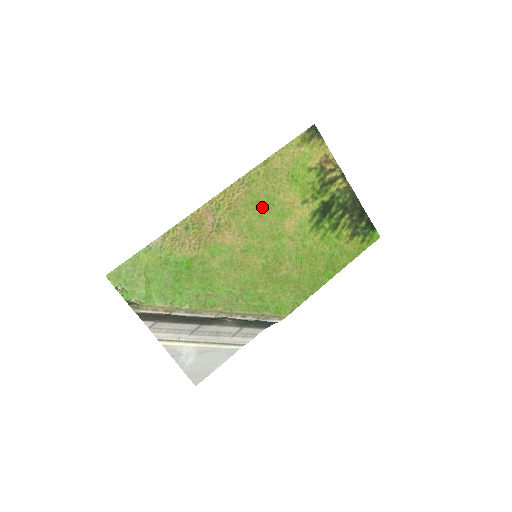
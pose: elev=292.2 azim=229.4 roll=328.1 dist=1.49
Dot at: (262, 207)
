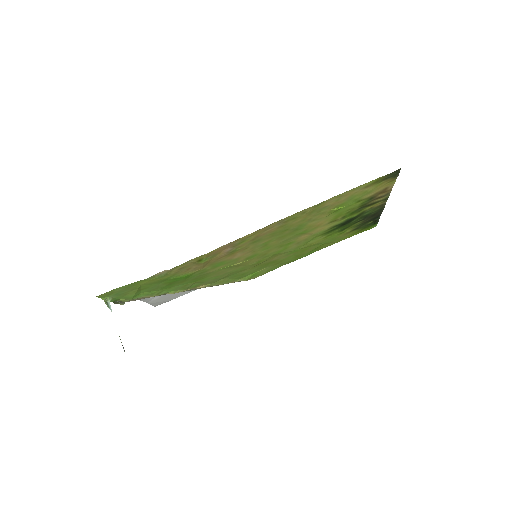
Dot at: (287, 232)
